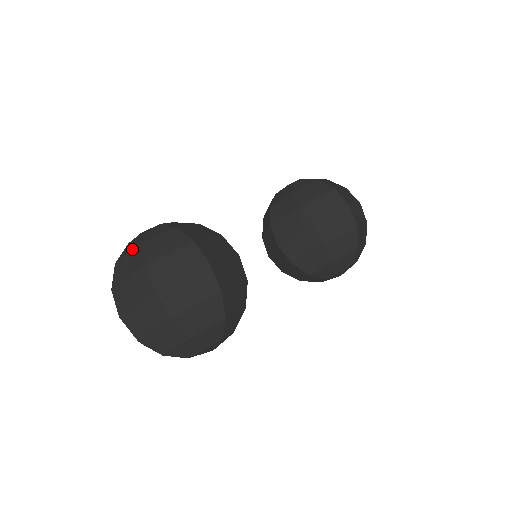
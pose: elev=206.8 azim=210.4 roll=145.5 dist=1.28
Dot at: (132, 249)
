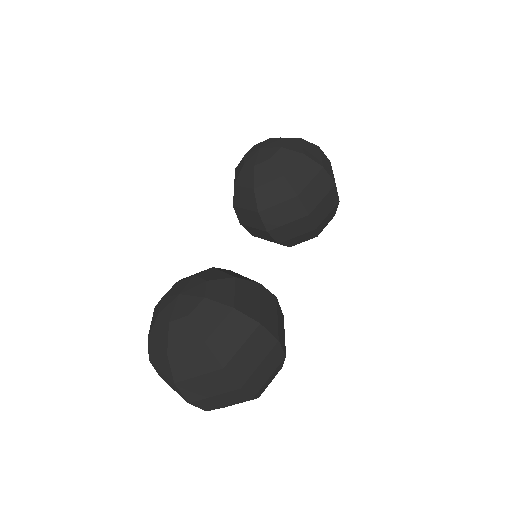
Dot at: (194, 345)
